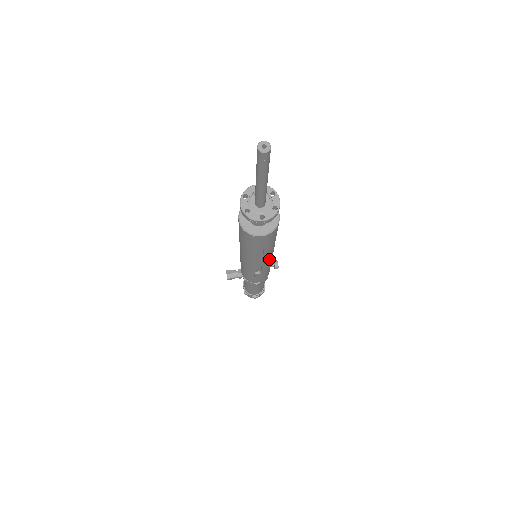
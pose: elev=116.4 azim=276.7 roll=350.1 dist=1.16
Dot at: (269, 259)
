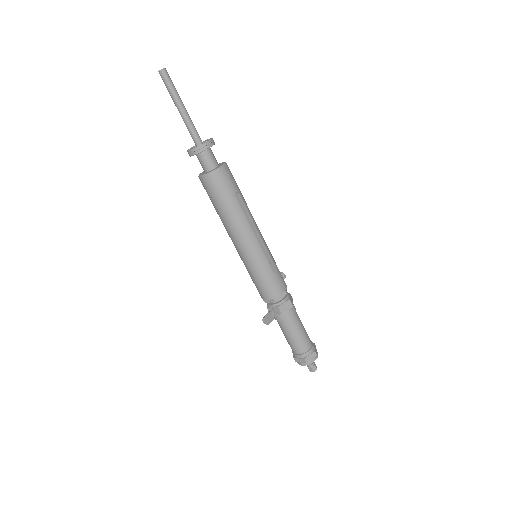
Dot at: (259, 231)
